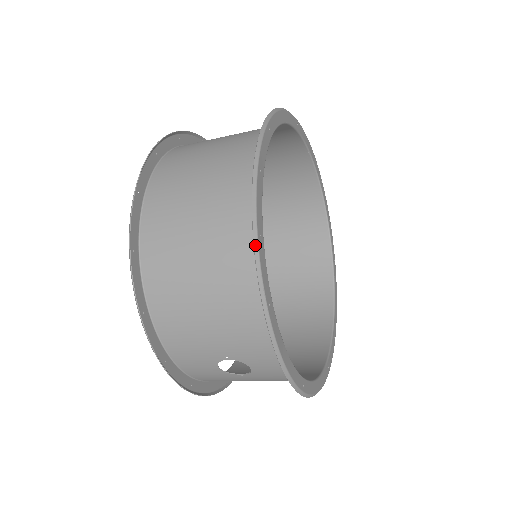
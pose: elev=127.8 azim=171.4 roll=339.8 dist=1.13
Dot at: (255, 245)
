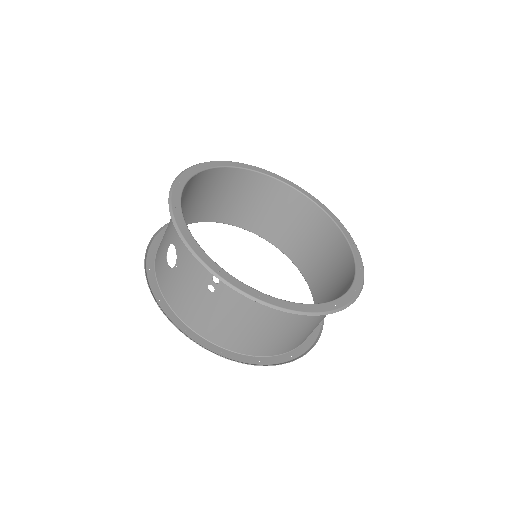
Dot at: (189, 168)
